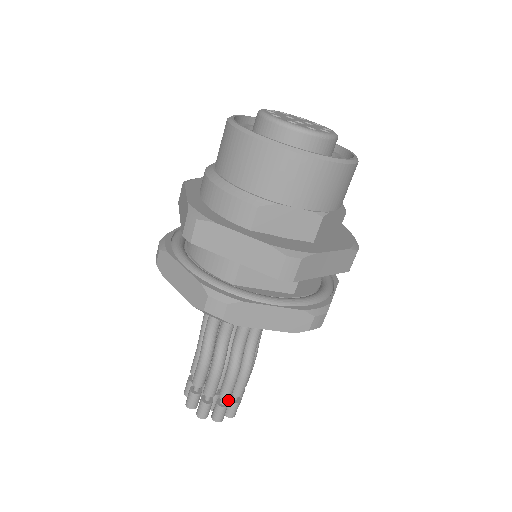
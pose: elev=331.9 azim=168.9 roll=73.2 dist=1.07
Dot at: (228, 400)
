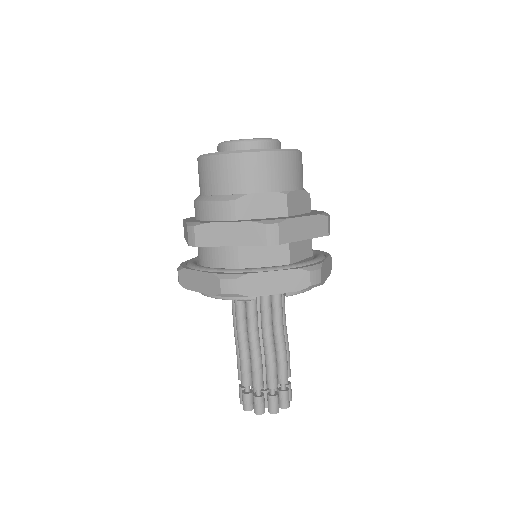
Dot at: (278, 392)
